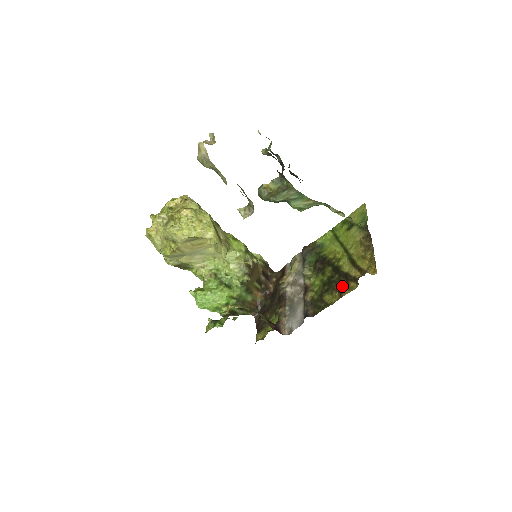
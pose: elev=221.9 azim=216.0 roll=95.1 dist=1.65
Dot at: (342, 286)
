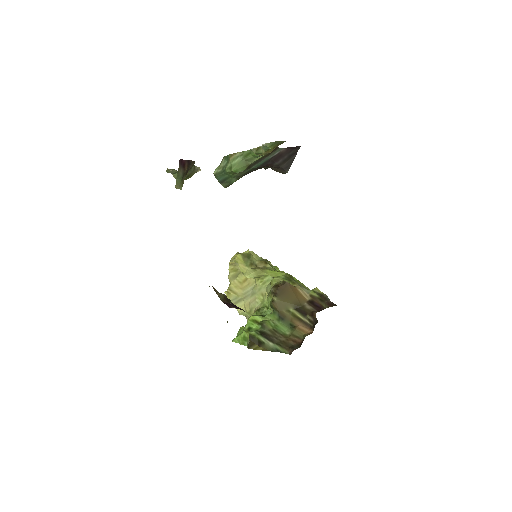
Dot at: occluded
